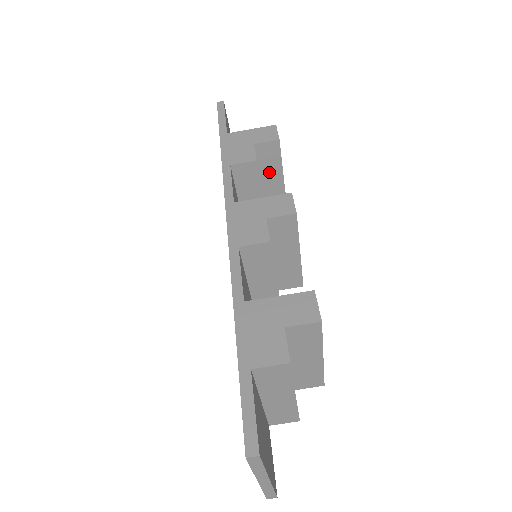
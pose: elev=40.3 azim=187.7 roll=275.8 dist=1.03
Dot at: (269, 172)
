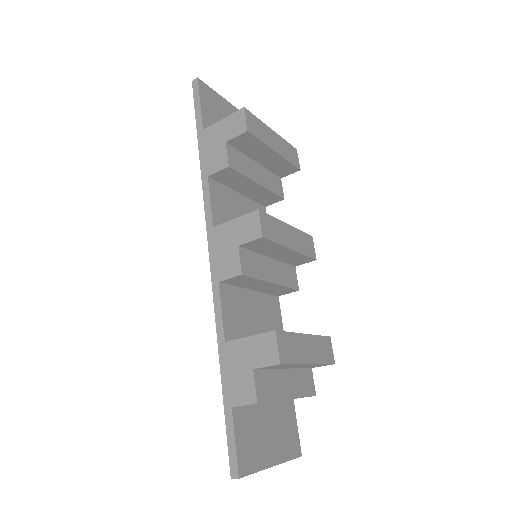
Dot at: (257, 153)
